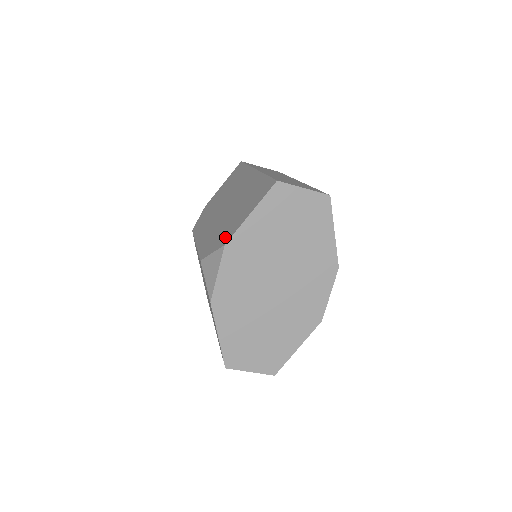
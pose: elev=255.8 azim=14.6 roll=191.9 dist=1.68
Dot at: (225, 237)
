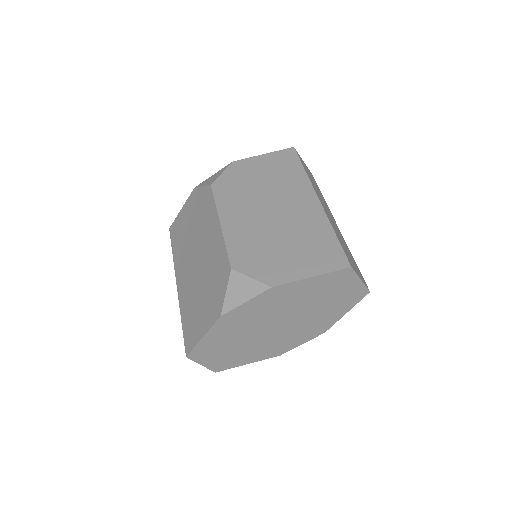
Dot at: (273, 274)
